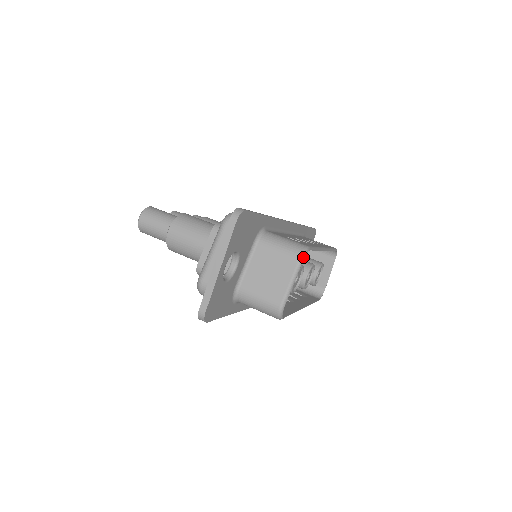
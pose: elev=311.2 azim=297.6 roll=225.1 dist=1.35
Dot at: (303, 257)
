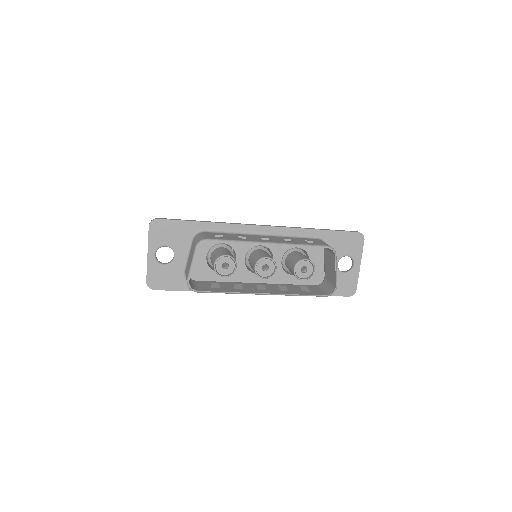
Dot at: (197, 246)
